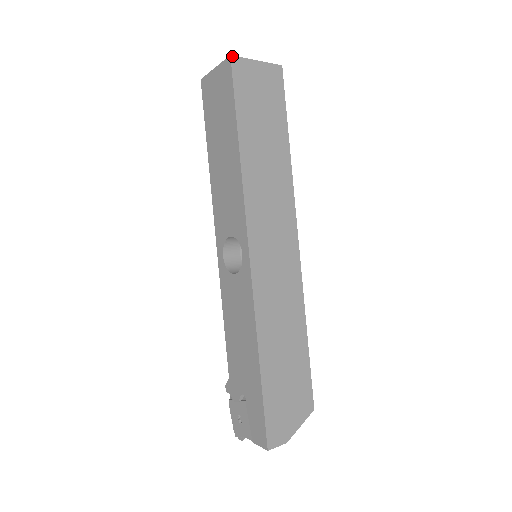
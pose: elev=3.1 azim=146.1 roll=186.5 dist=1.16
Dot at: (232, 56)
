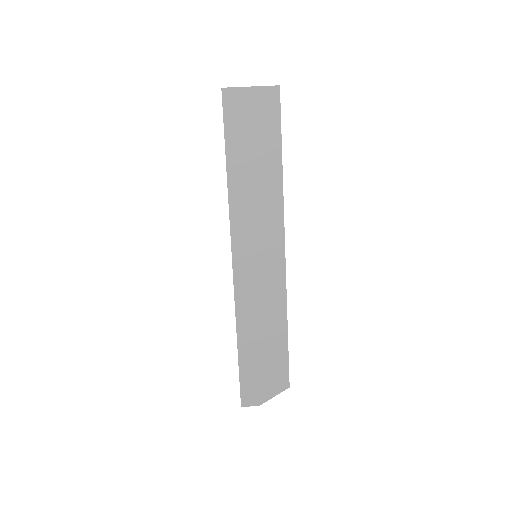
Dot at: (223, 88)
